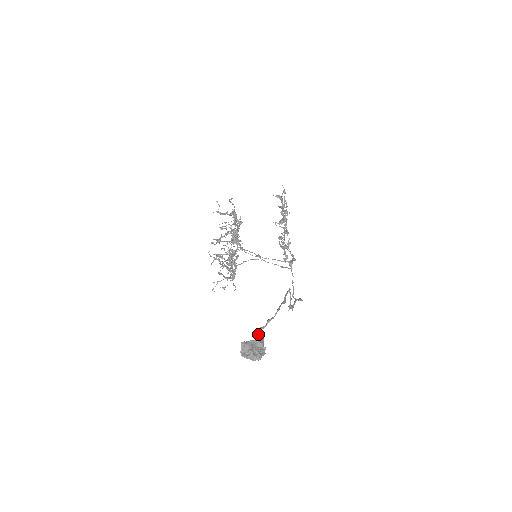
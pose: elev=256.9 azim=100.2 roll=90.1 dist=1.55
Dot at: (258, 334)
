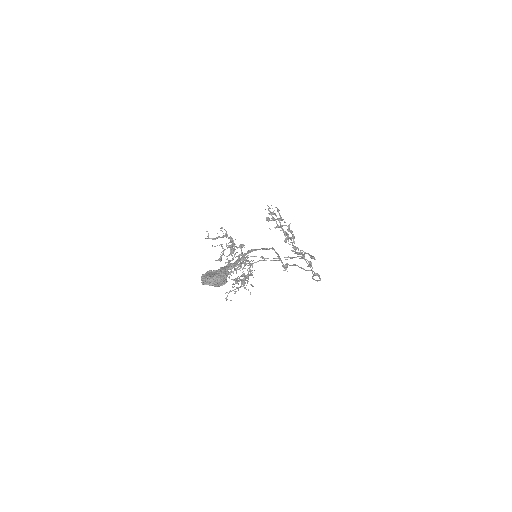
Dot at: occluded
